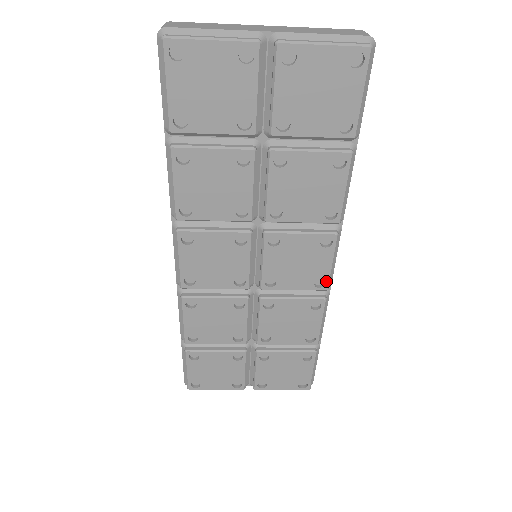
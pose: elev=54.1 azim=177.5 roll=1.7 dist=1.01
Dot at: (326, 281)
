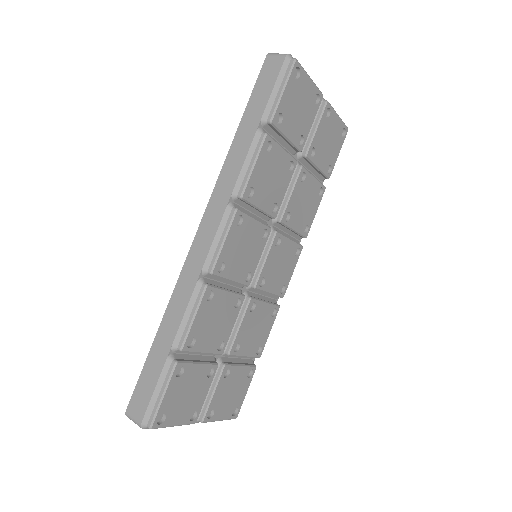
Dot at: (286, 288)
